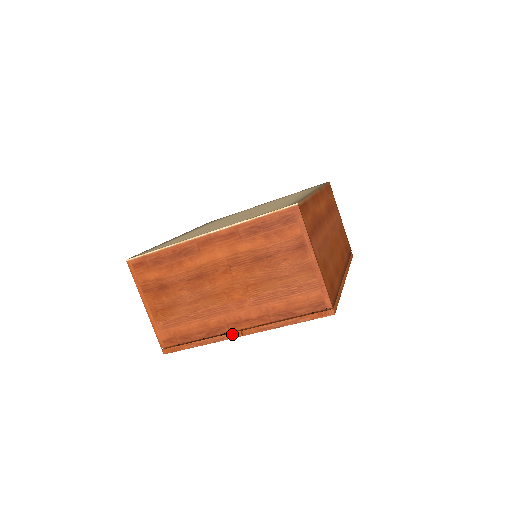
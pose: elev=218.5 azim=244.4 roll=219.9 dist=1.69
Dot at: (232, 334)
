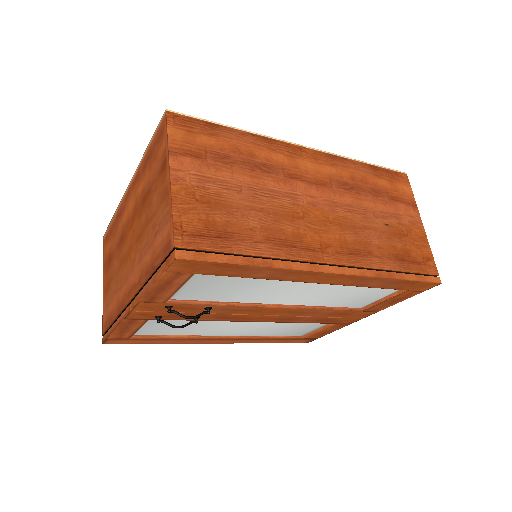
Dot at: (127, 309)
